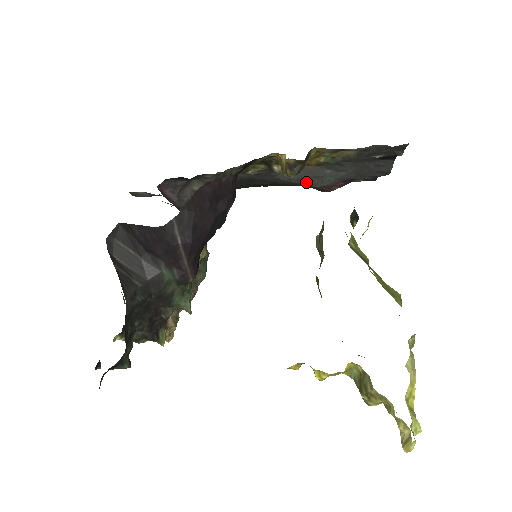
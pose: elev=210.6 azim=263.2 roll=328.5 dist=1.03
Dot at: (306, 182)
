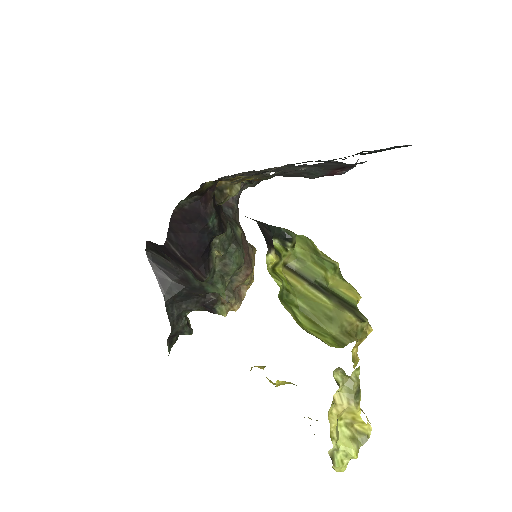
Dot at: (299, 176)
